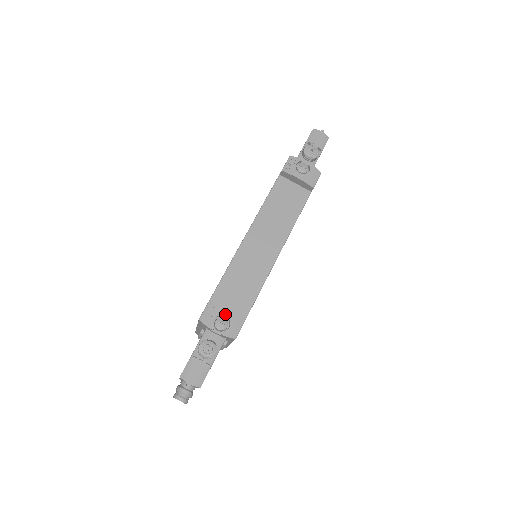
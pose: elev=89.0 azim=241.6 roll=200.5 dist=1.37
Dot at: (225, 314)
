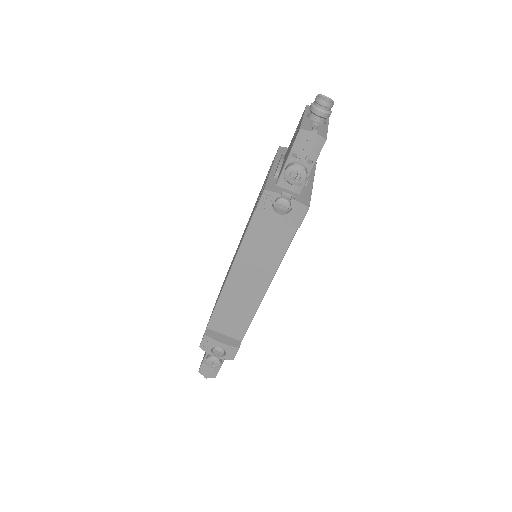
Dot at: (220, 346)
